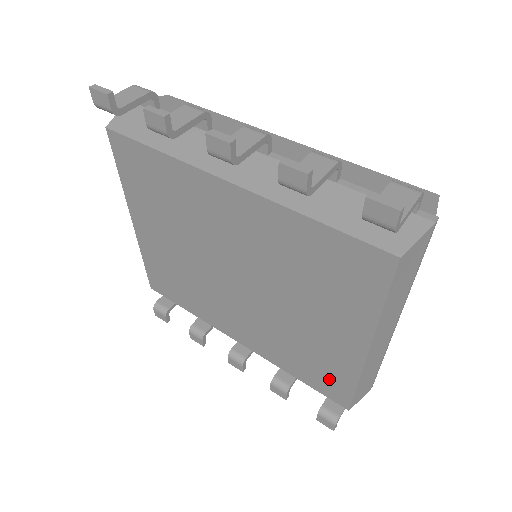
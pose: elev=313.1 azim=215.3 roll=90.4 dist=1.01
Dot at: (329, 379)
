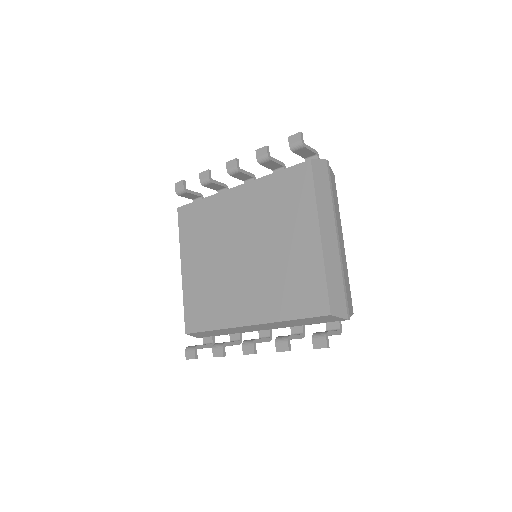
Dot at: (310, 292)
